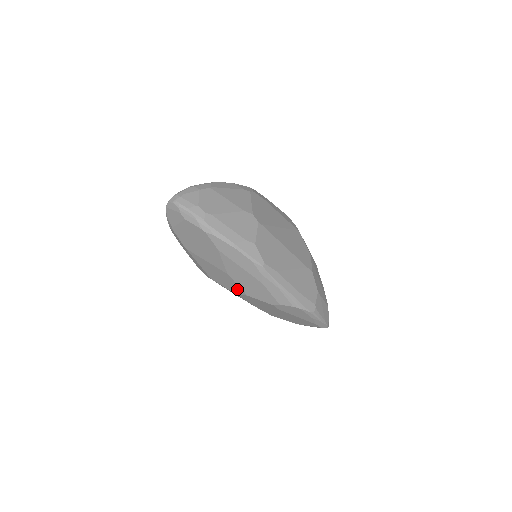
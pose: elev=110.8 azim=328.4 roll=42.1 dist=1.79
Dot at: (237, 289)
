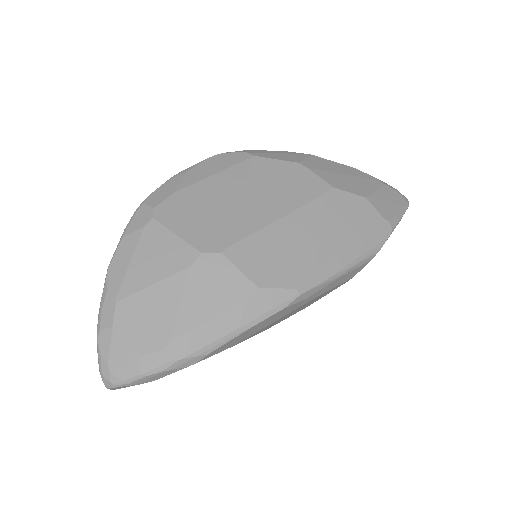
Dot at: occluded
